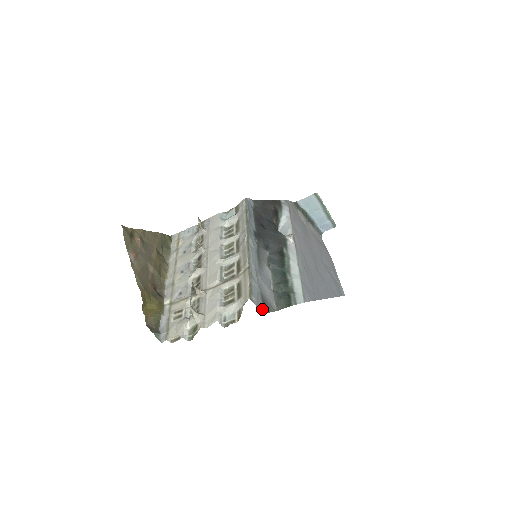
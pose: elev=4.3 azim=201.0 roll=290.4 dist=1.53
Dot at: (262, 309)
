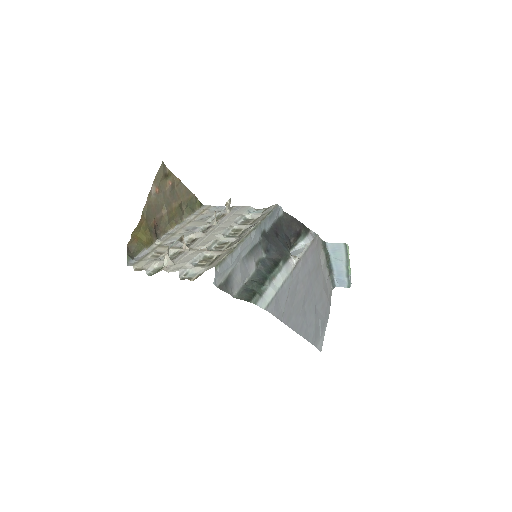
Dot at: (220, 284)
